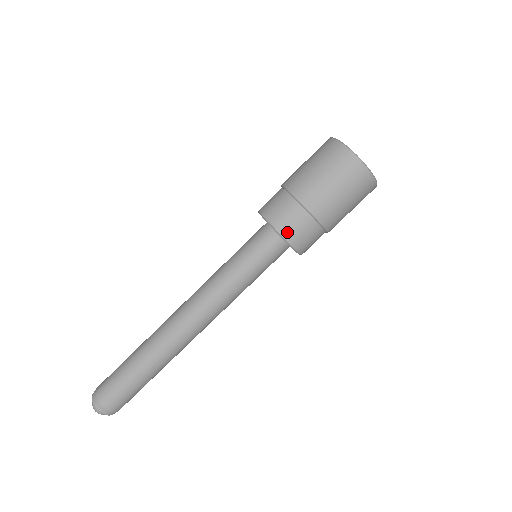
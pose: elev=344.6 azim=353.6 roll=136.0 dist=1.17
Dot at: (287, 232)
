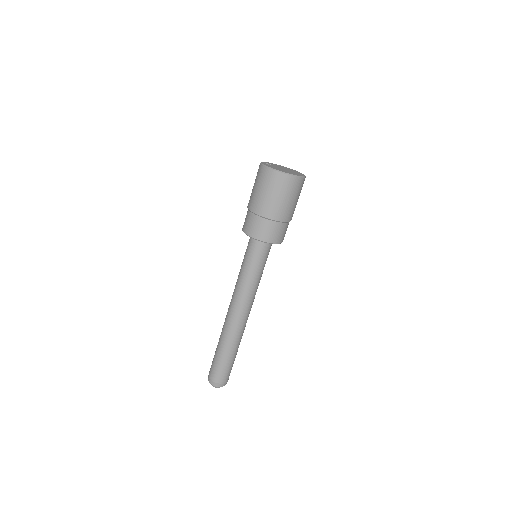
Dot at: (282, 239)
